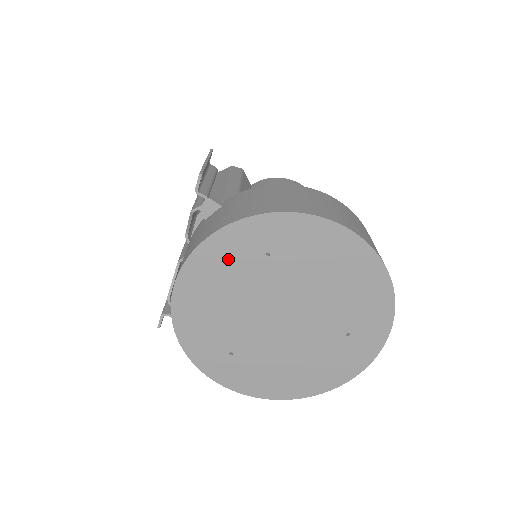
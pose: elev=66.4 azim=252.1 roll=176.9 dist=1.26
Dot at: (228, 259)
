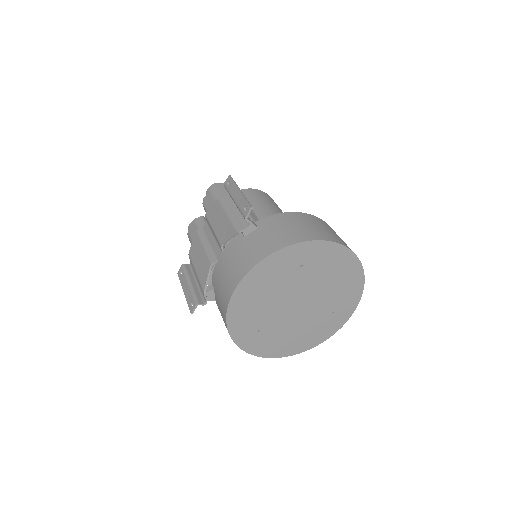
Dot at: (276, 270)
